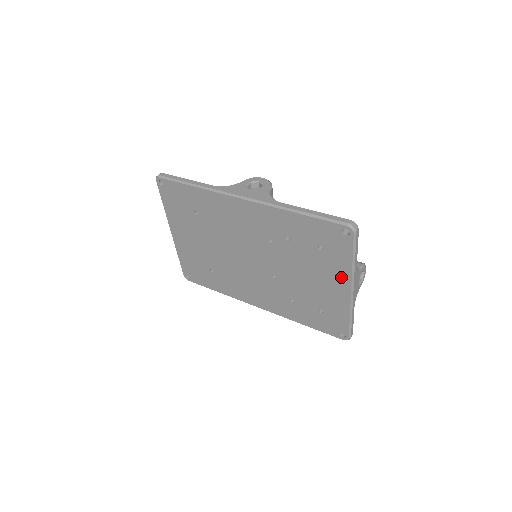
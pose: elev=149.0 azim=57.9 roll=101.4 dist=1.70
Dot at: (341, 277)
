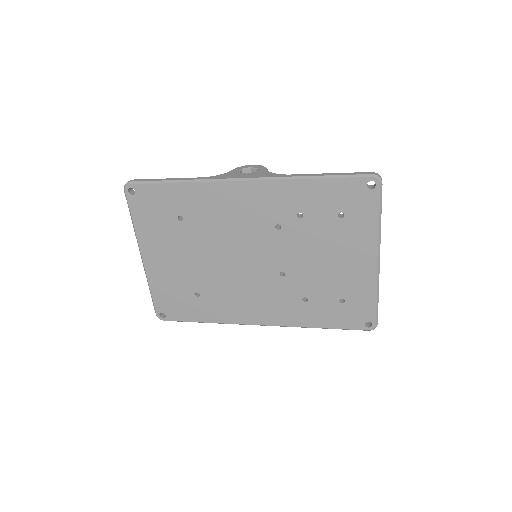
Dot at: (366, 245)
